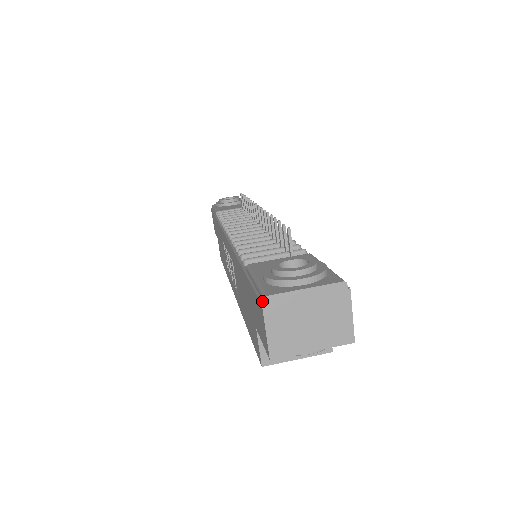
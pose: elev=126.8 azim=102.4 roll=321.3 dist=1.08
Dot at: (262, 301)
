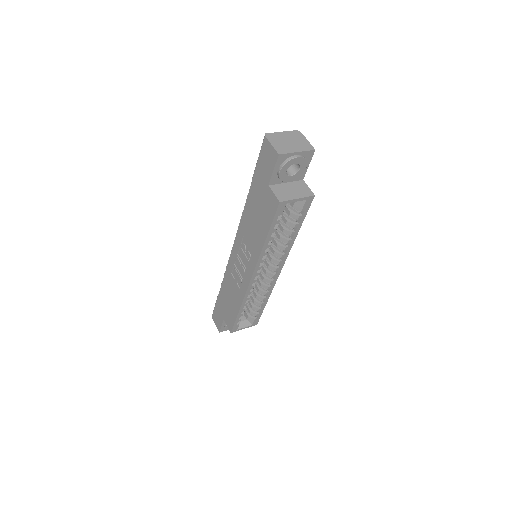
Dot at: (265, 140)
